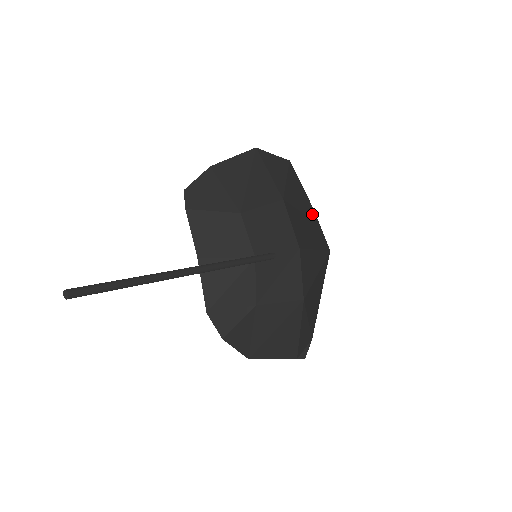
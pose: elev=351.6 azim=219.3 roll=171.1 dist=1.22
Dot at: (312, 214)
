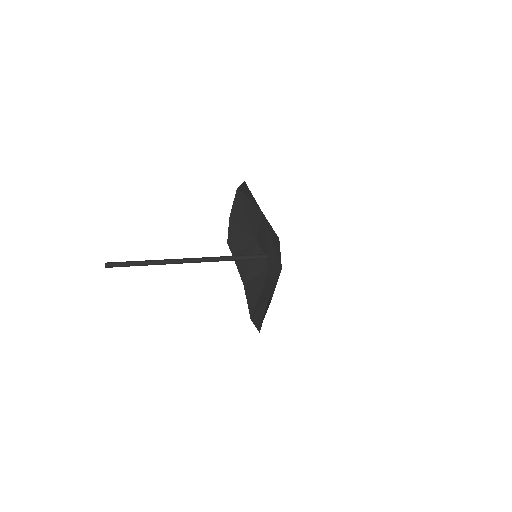
Dot at: occluded
